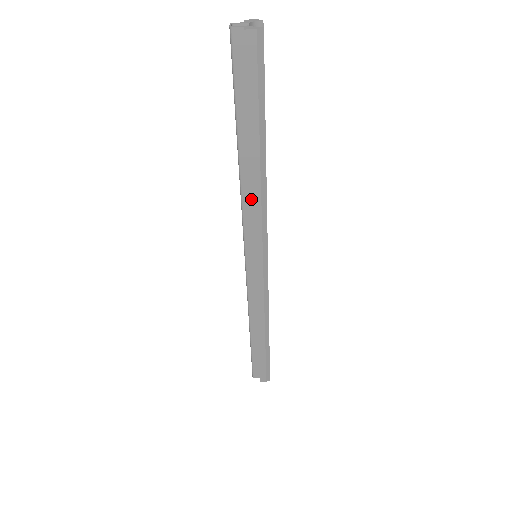
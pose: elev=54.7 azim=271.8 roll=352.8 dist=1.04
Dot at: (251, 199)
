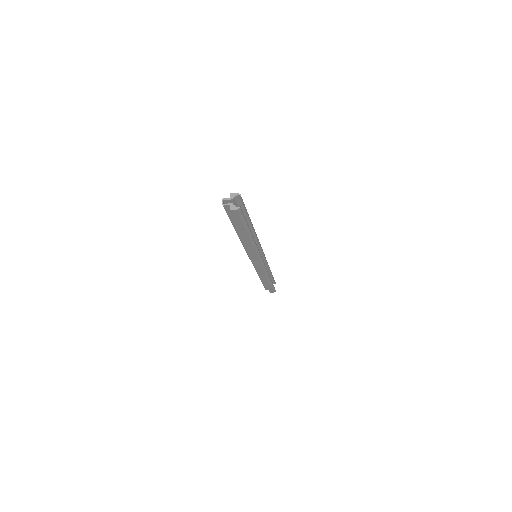
Dot at: occluded
